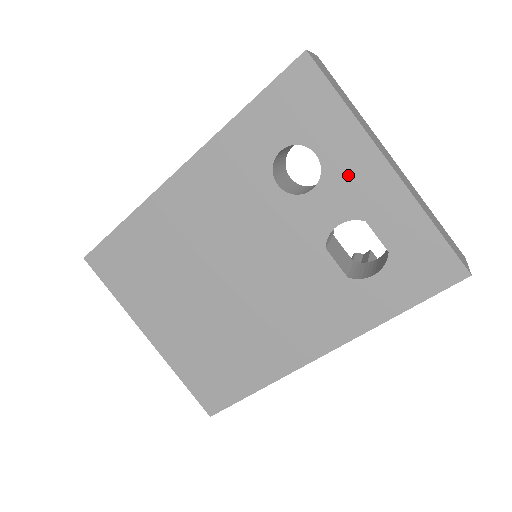
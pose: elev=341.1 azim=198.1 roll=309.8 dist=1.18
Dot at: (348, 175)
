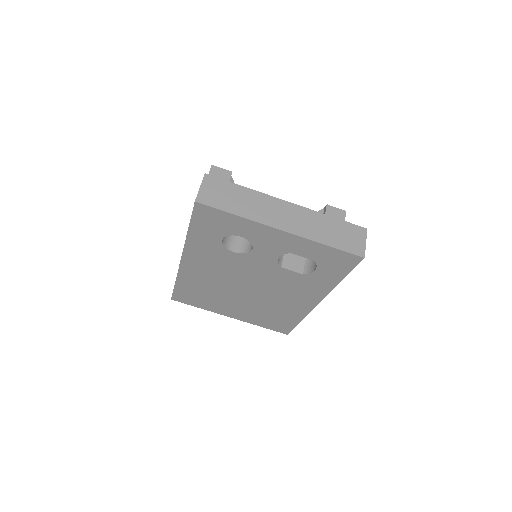
Dot at: (265, 240)
